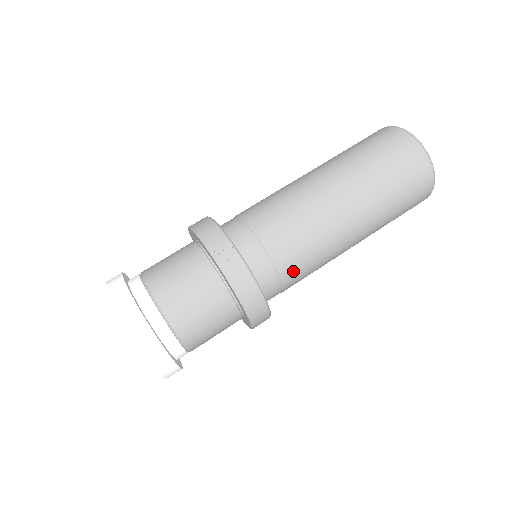
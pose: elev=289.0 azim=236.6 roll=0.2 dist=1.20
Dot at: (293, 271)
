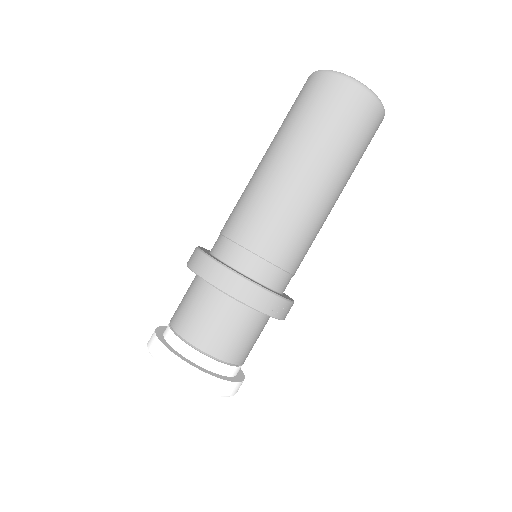
Dot at: occluded
